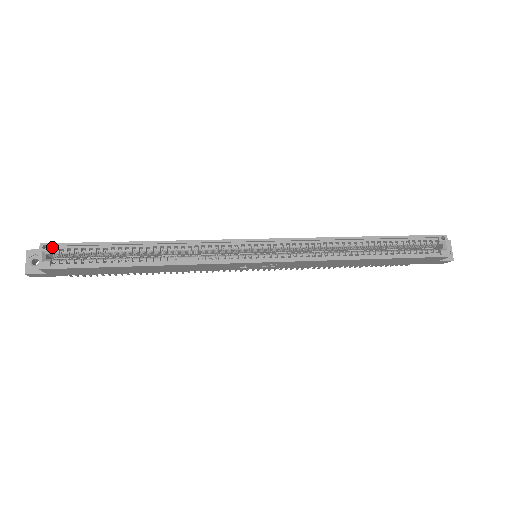
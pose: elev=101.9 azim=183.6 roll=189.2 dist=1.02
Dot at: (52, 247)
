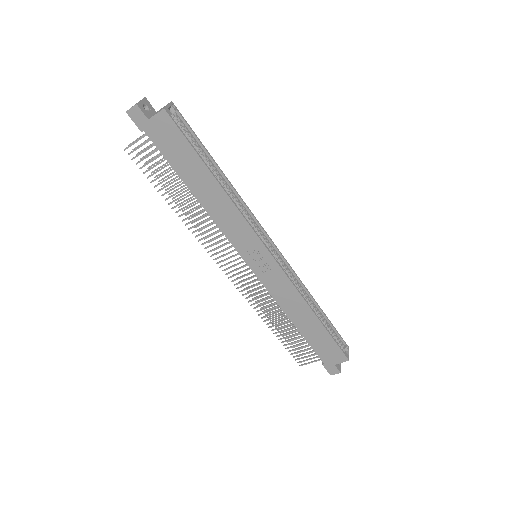
Dot at: (175, 111)
